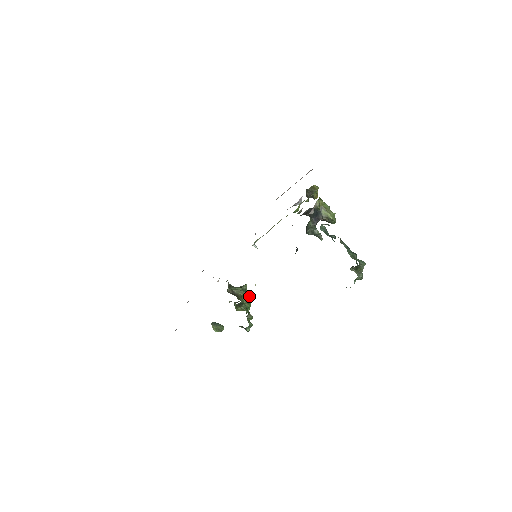
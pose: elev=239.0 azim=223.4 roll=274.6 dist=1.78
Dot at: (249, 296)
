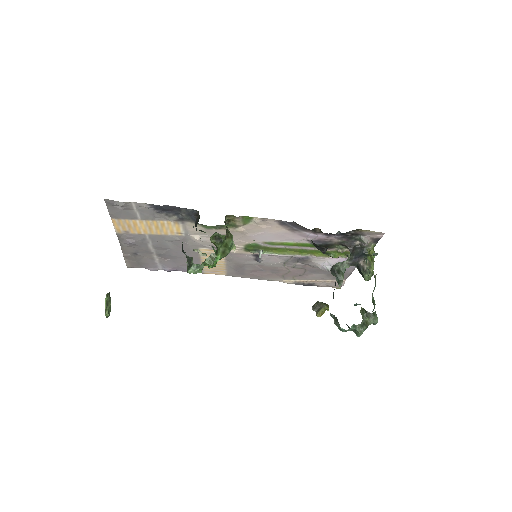
Dot at: (230, 249)
